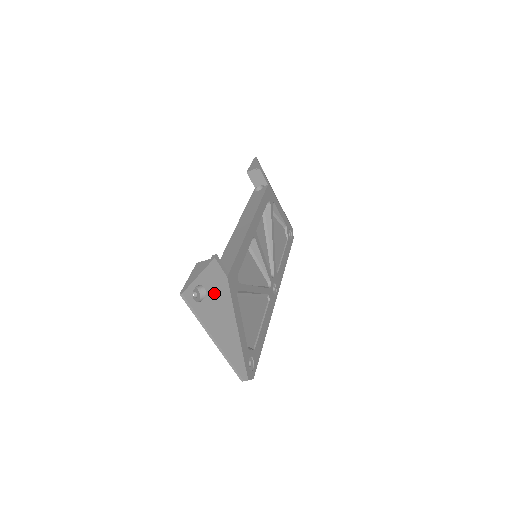
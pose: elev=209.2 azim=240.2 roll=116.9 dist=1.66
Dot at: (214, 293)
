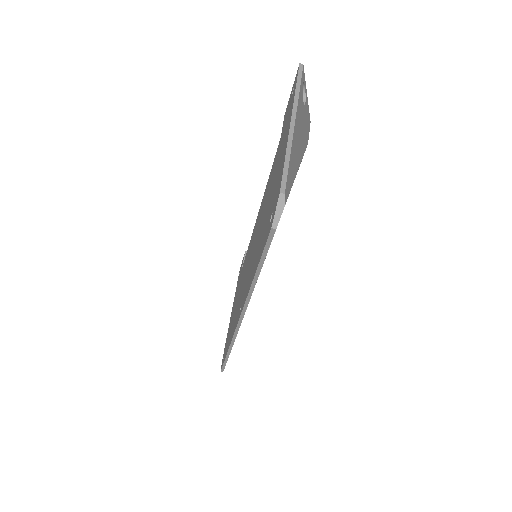
Dot at: (304, 121)
